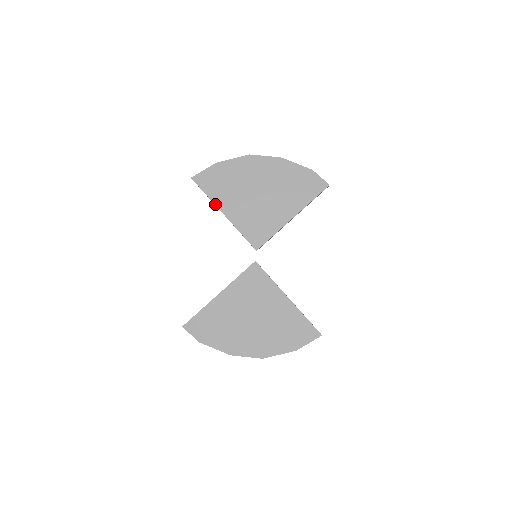
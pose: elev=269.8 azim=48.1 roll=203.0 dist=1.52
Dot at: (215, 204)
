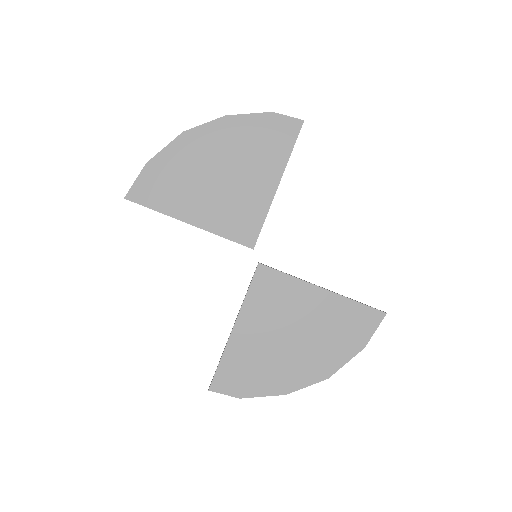
Dot at: (172, 216)
